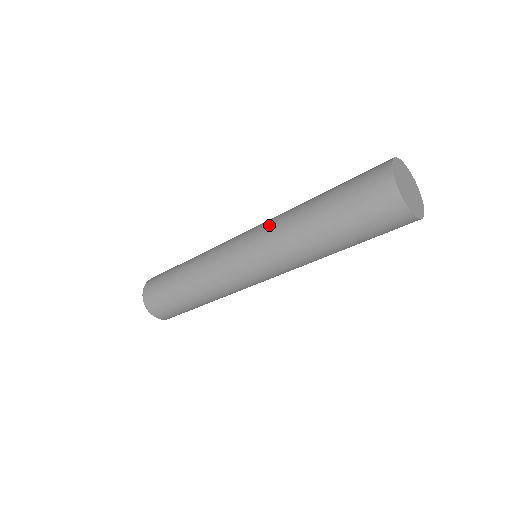
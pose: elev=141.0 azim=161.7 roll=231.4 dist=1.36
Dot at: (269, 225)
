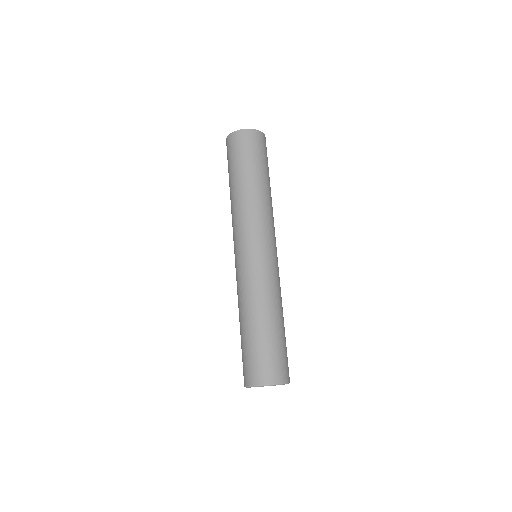
Dot at: occluded
